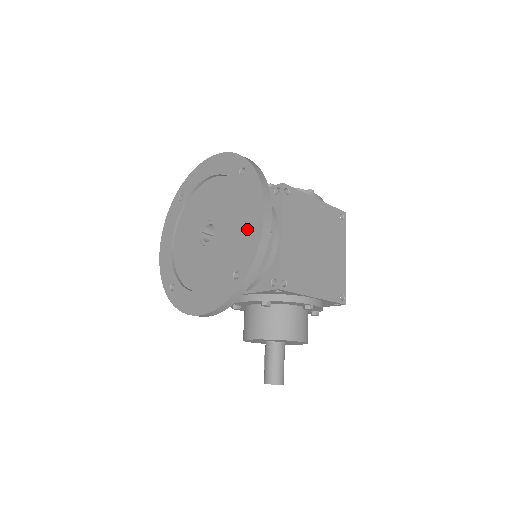
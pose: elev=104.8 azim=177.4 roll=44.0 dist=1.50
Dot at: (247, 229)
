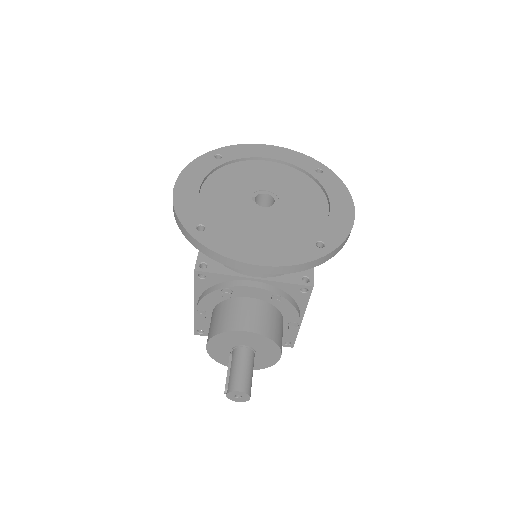
Dot at: (333, 213)
